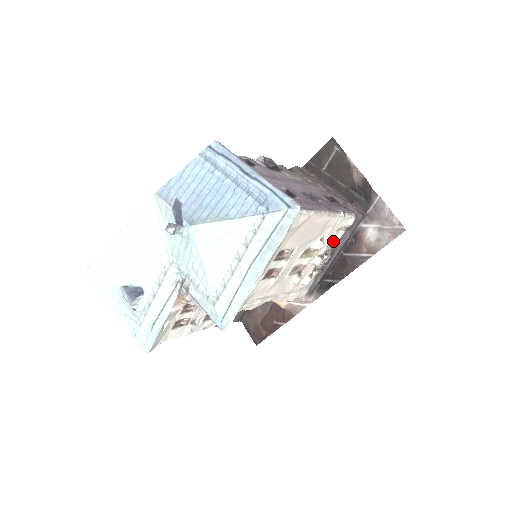
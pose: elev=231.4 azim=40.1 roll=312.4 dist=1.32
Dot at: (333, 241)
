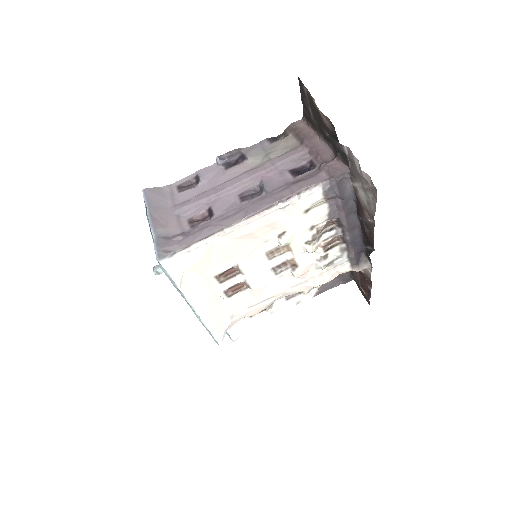
Dot at: (319, 219)
